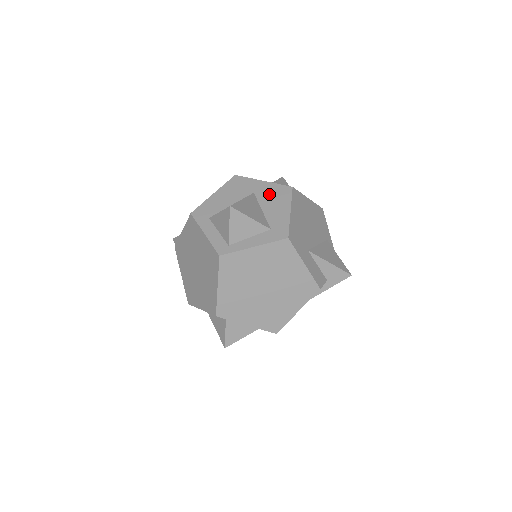
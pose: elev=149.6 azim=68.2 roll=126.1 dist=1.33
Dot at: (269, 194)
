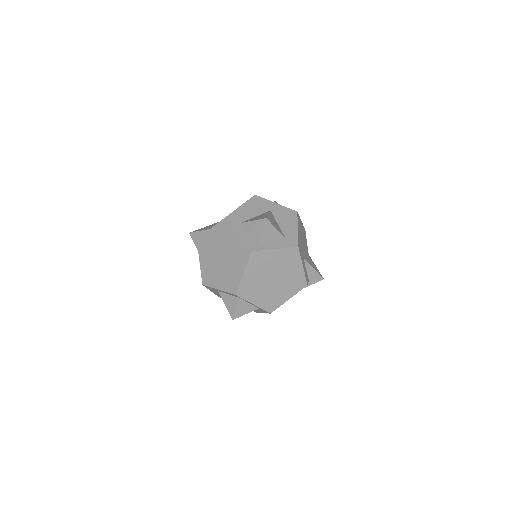
Dot at: (282, 214)
